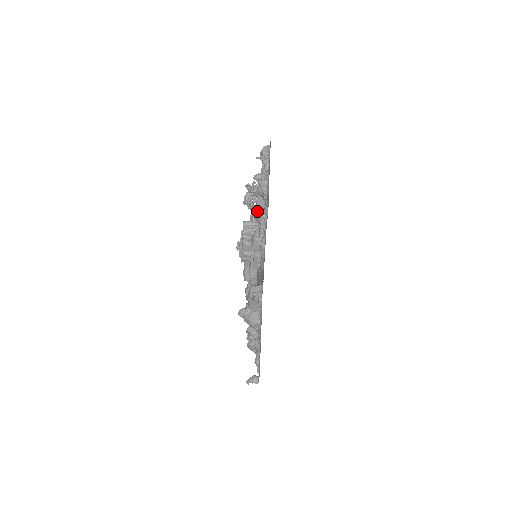
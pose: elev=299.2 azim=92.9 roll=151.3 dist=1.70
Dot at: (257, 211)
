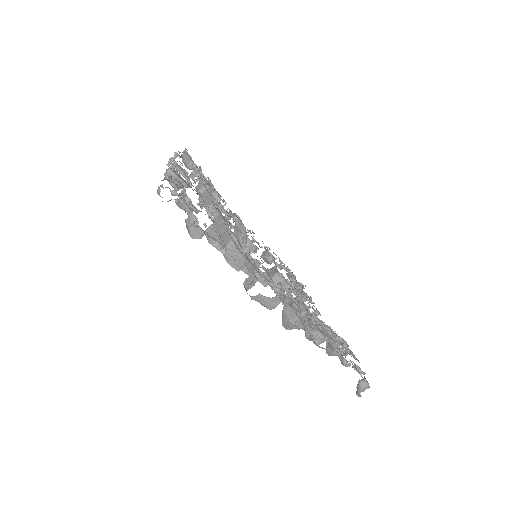
Dot at: (178, 200)
